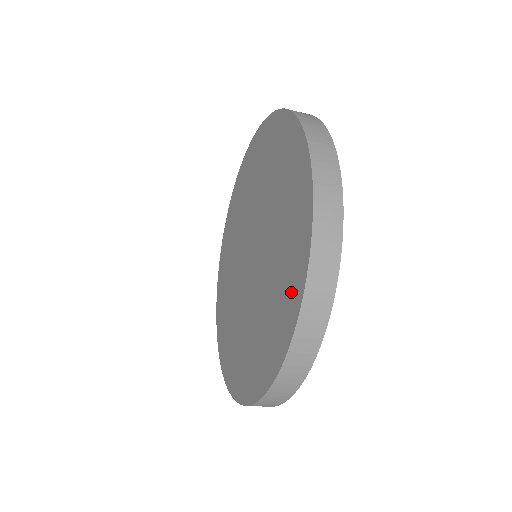
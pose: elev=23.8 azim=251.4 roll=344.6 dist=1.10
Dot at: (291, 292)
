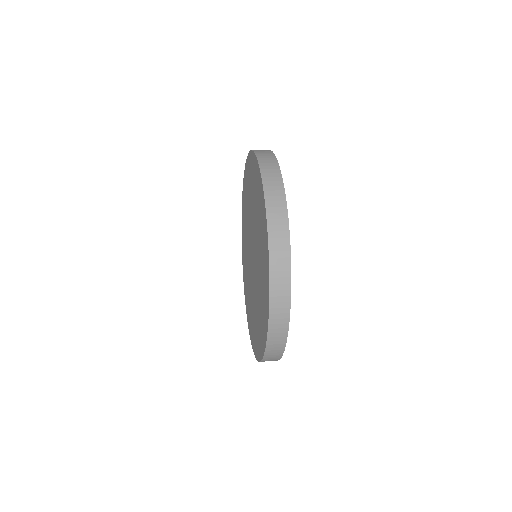
Dot at: (265, 313)
